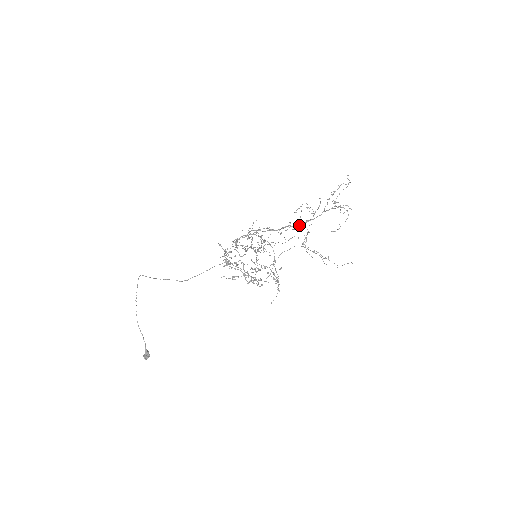
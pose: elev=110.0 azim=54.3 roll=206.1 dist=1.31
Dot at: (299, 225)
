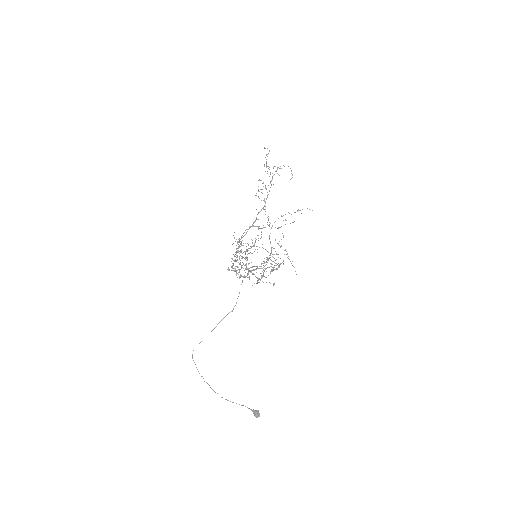
Dot at: (264, 206)
